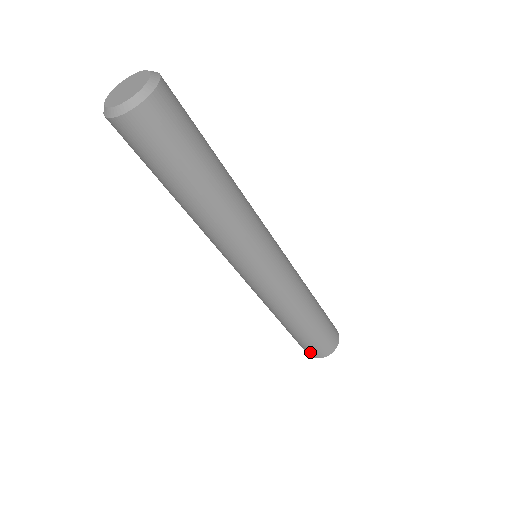
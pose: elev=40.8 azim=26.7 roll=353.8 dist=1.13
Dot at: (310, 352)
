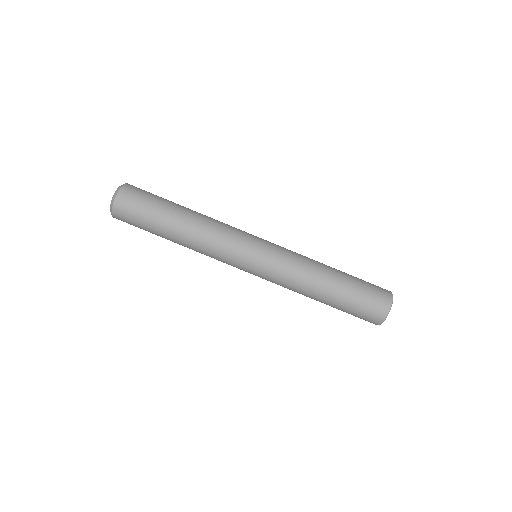
Dot at: (369, 320)
